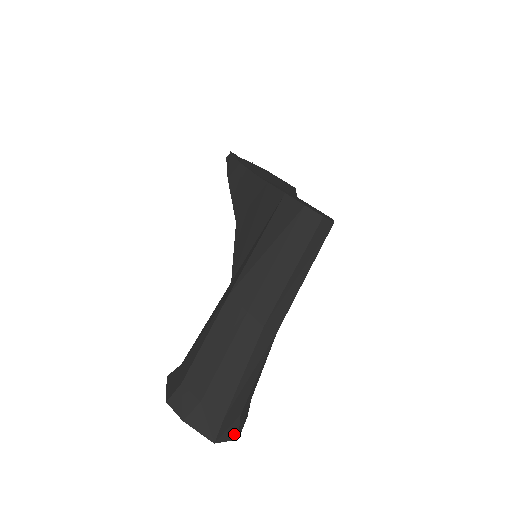
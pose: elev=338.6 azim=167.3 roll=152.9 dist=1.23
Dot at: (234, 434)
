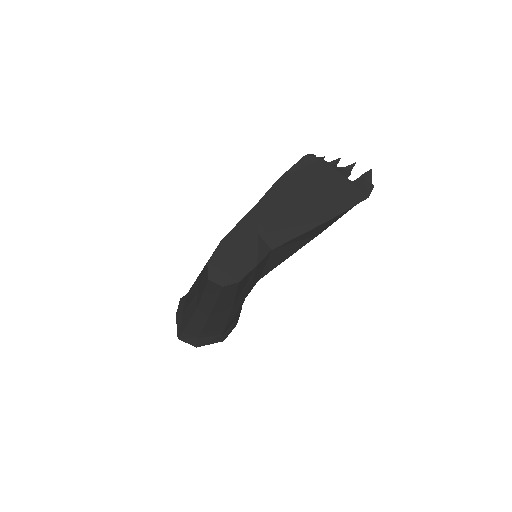
Dot at: (193, 343)
